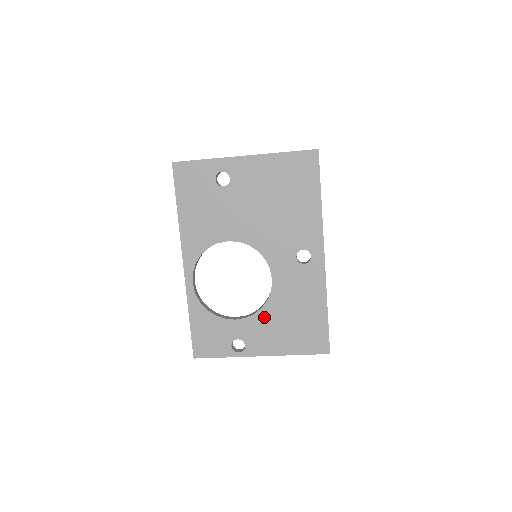
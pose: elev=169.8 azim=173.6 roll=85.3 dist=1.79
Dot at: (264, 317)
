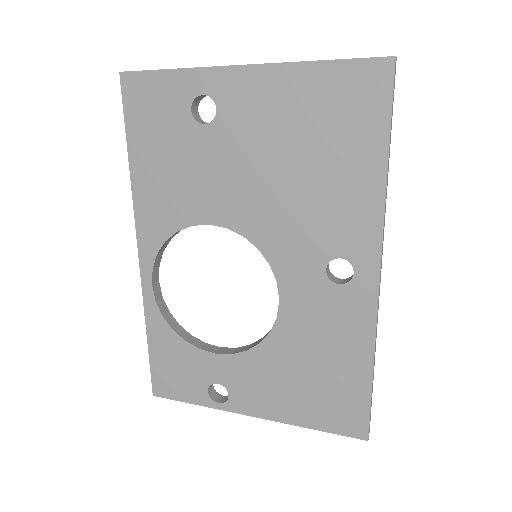
Dot at: (261, 359)
